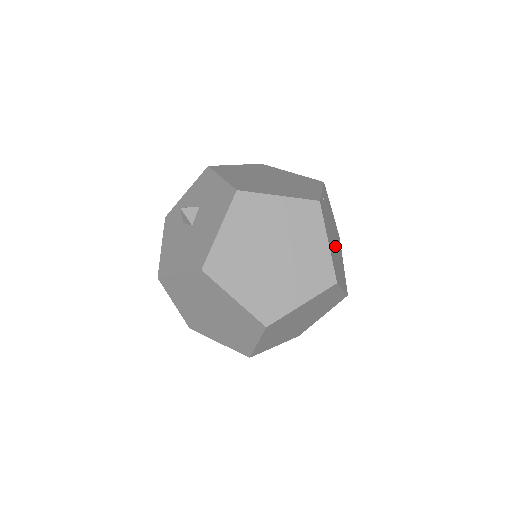
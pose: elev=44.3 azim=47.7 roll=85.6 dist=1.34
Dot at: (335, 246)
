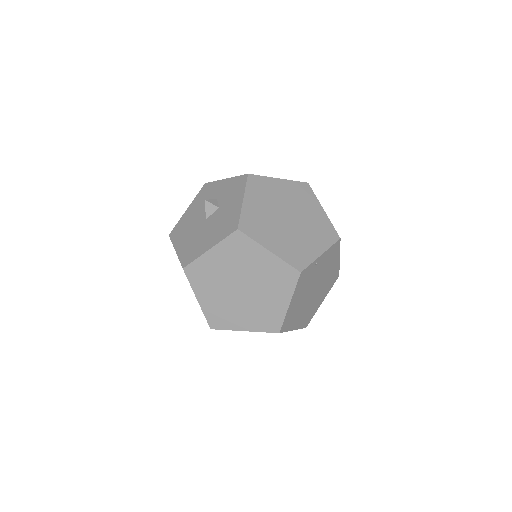
Dot at: (311, 295)
